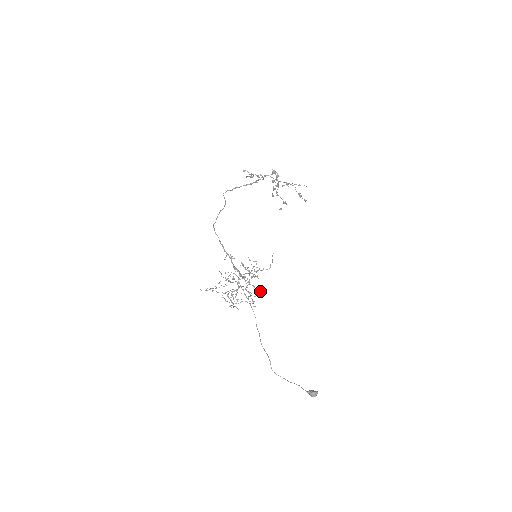
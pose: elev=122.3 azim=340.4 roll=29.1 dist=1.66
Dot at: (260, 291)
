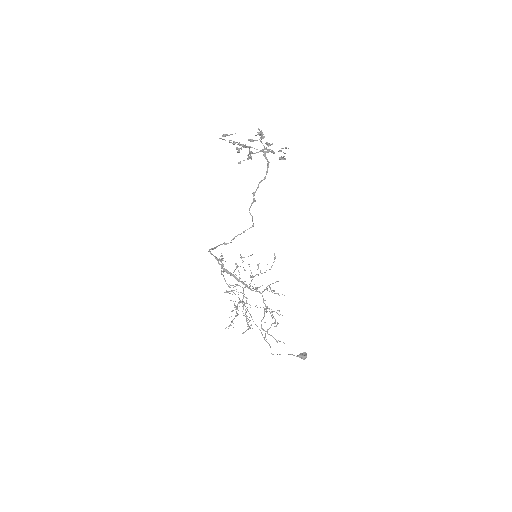
Dot at: occluded
